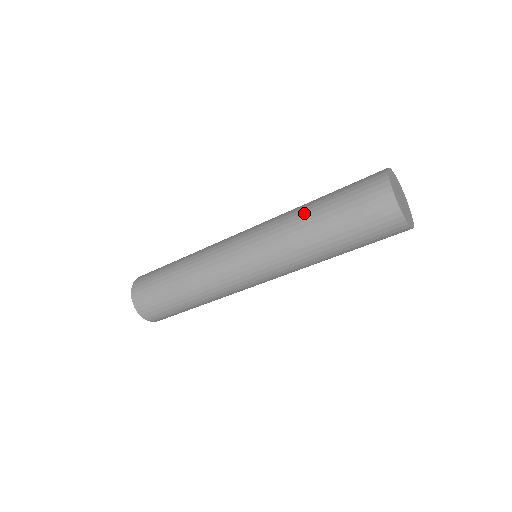
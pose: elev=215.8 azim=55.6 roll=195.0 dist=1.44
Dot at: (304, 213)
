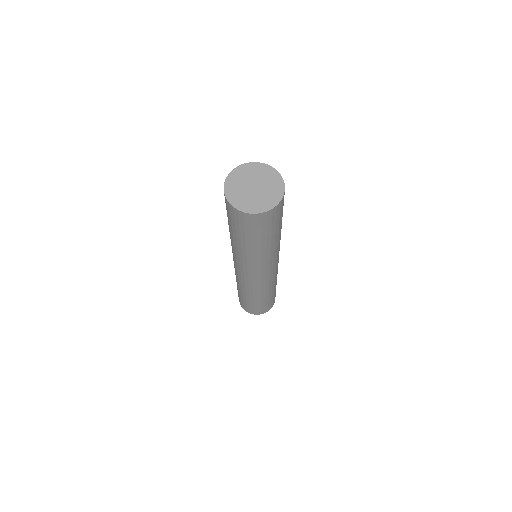
Dot at: occluded
